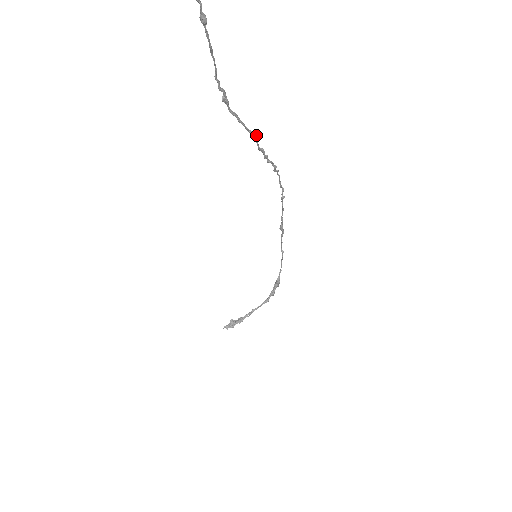
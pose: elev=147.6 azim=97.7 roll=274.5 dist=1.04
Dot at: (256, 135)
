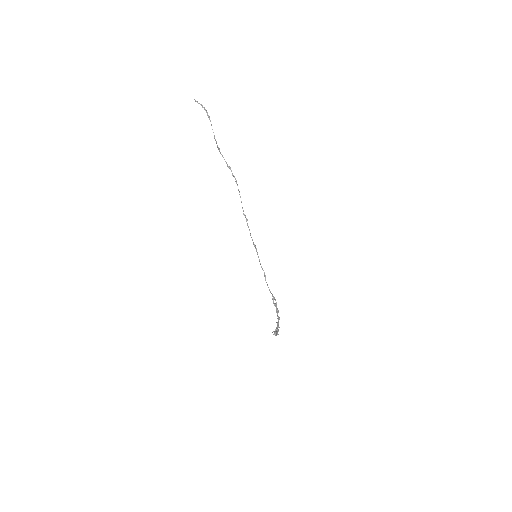
Dot at: (230, 168)
